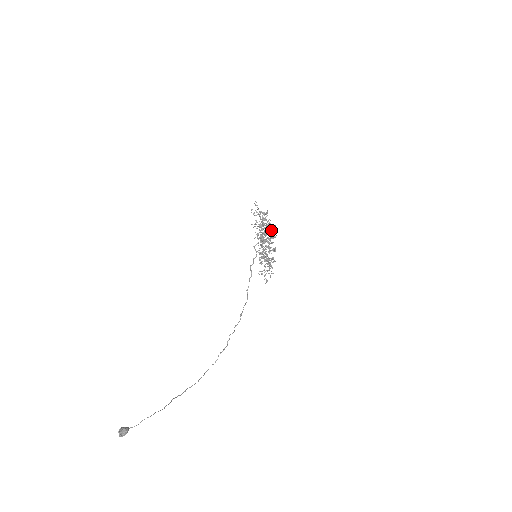
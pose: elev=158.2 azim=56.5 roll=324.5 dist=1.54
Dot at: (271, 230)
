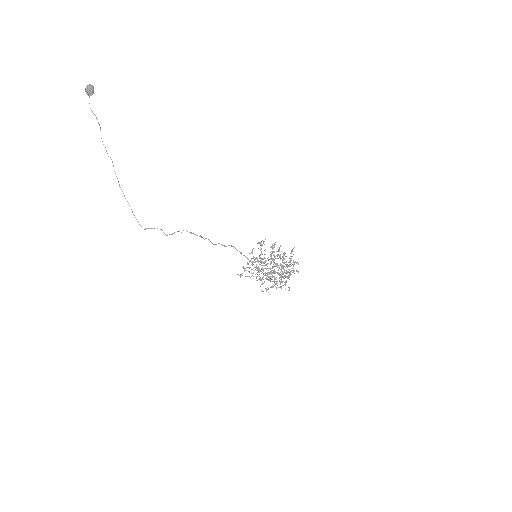
Dot at: (286, 262)
